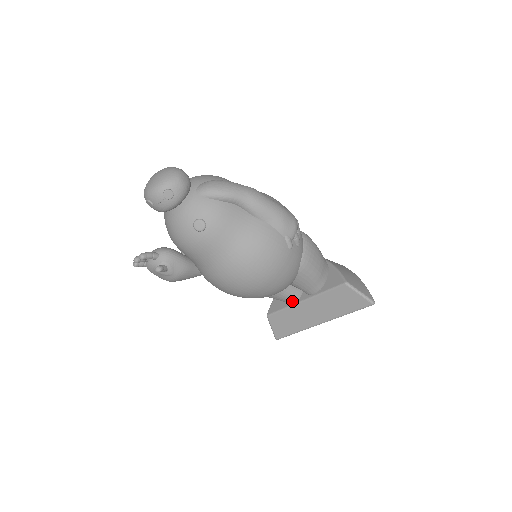
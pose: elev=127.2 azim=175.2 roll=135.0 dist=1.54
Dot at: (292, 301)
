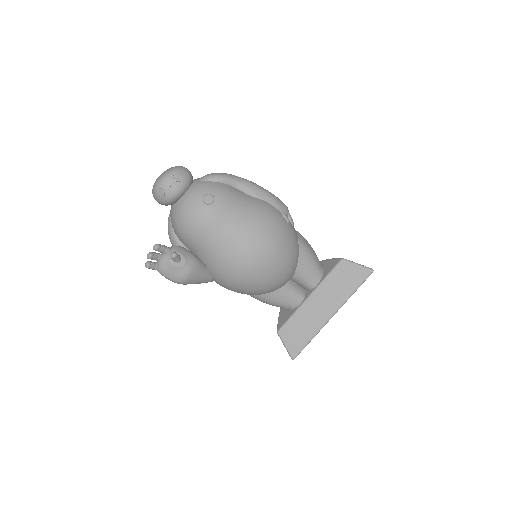
Dot at: (298, 302)
